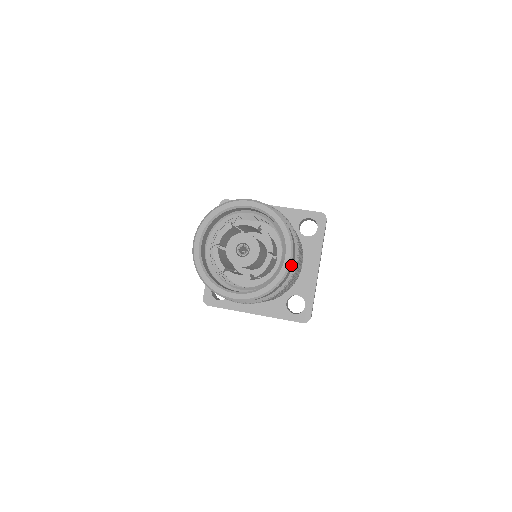
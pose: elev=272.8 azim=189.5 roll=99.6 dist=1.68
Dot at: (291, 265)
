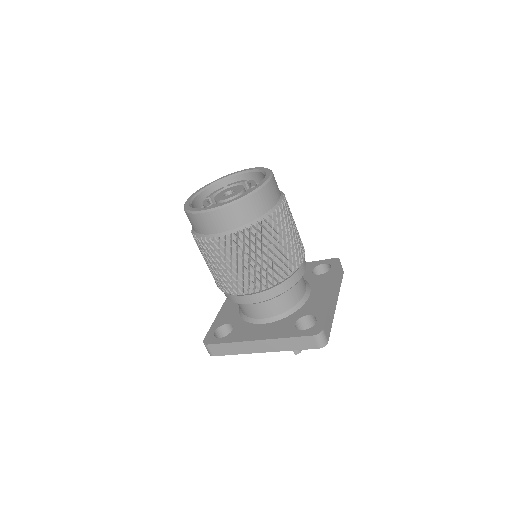
Dot at: (271, 189)
